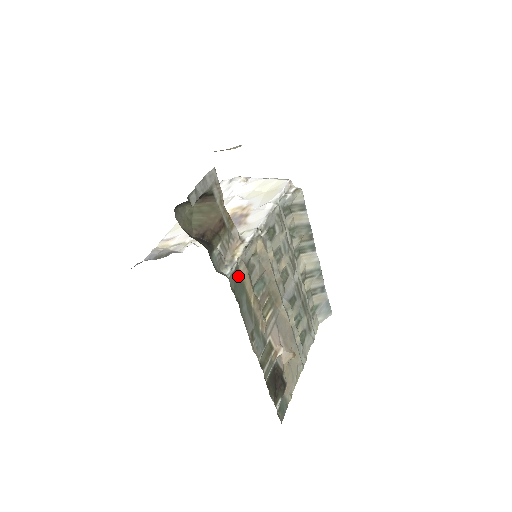
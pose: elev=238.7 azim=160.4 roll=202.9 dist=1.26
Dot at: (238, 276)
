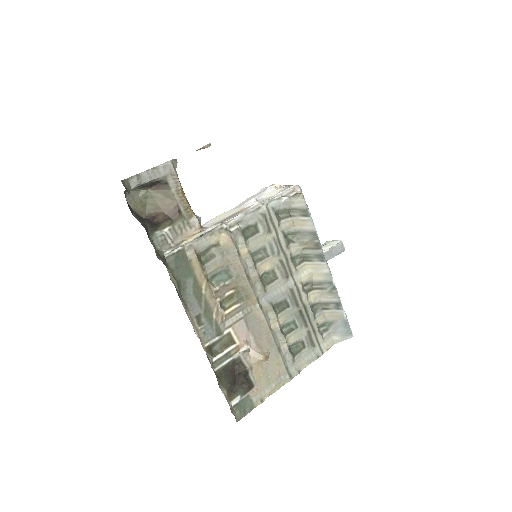
Dot at: (183, 259)
